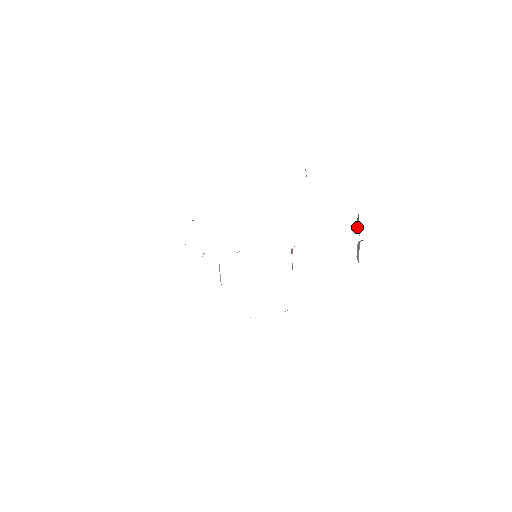
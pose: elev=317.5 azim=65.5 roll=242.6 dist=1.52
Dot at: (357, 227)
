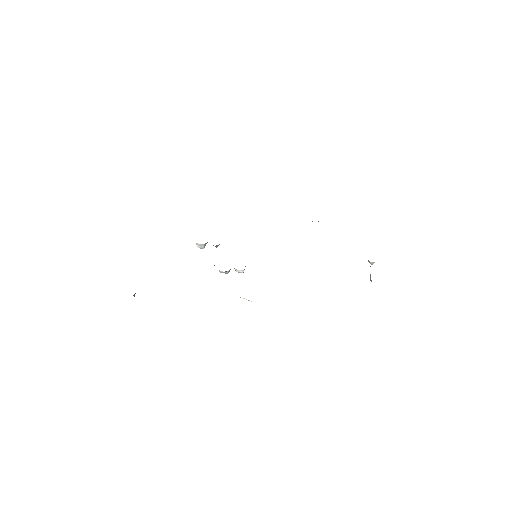
Dot at: occluded
